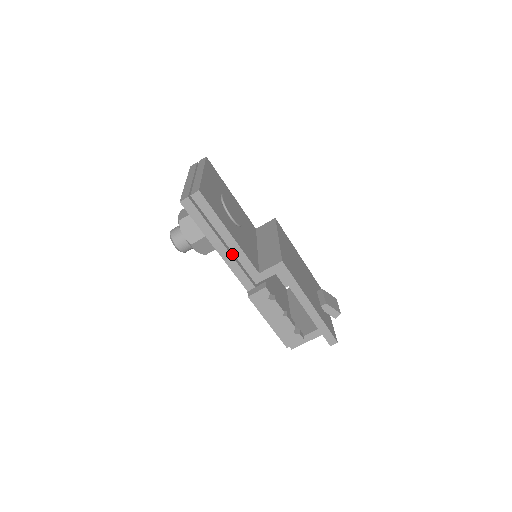
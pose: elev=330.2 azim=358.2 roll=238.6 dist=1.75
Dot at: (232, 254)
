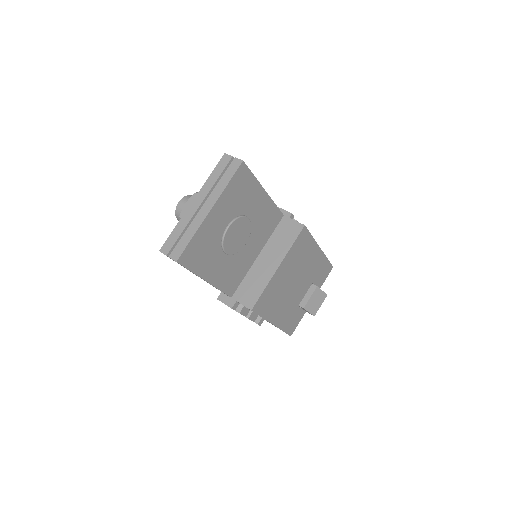
Dot at: occluded
